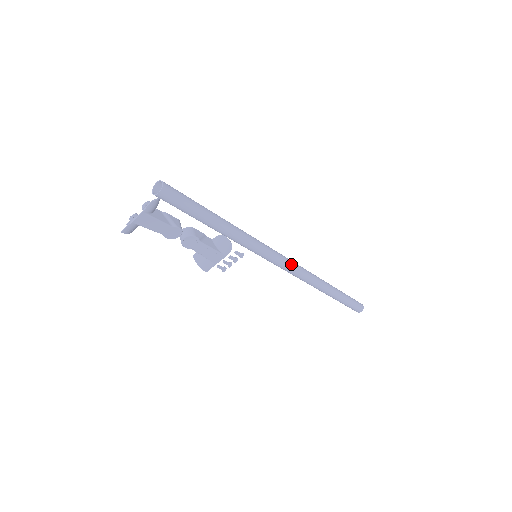
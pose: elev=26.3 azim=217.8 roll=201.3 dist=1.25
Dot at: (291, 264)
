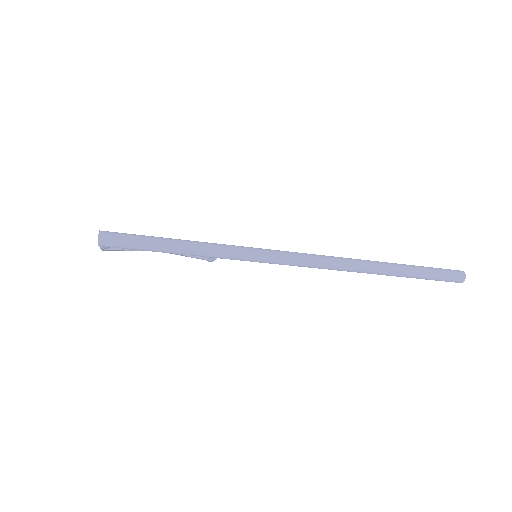
Dot at: (304, 263)
